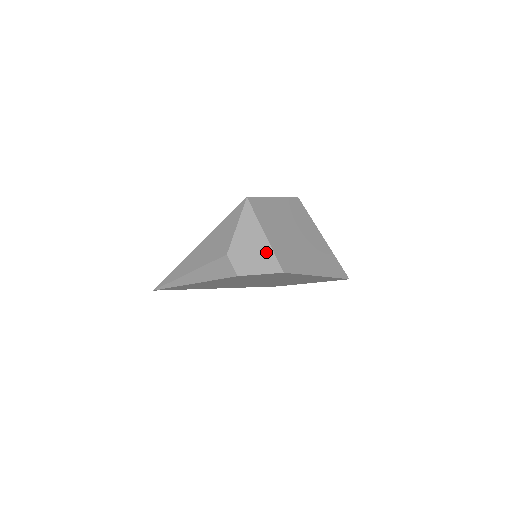
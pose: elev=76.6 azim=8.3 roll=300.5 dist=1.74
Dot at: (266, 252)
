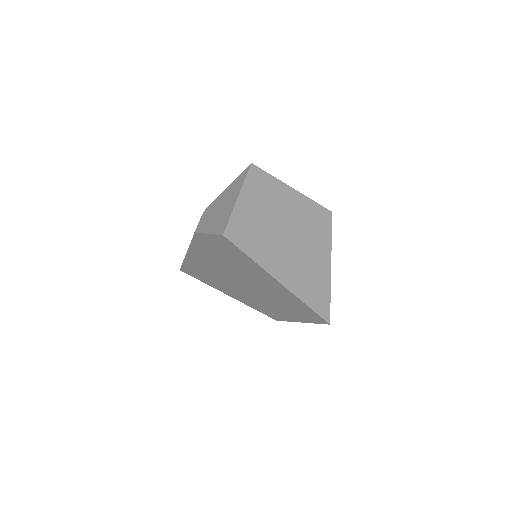
Dot at: (227, 213)
